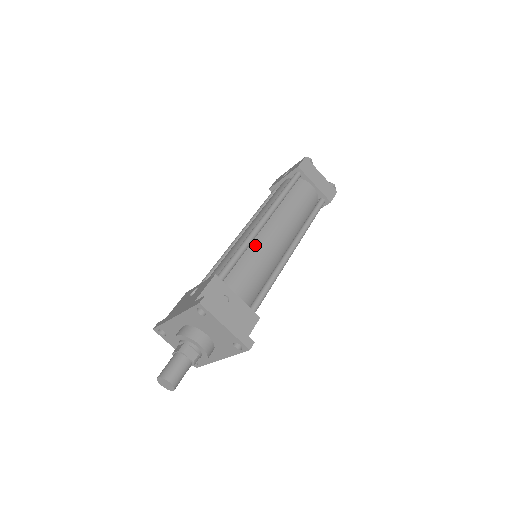
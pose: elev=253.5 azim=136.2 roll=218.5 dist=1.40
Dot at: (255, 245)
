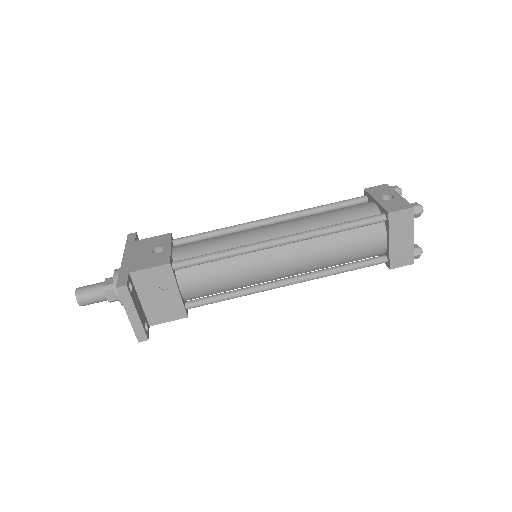
Dot at: (247, 258)
